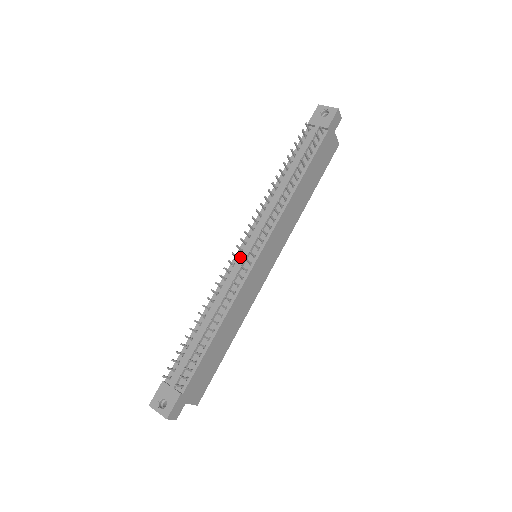
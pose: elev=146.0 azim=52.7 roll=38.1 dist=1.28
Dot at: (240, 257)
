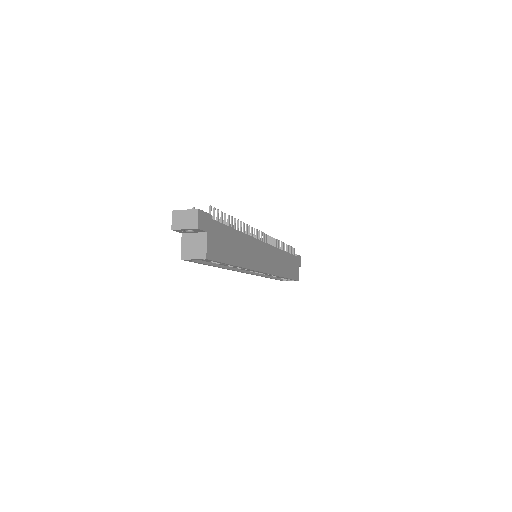
Dot at: occluded
